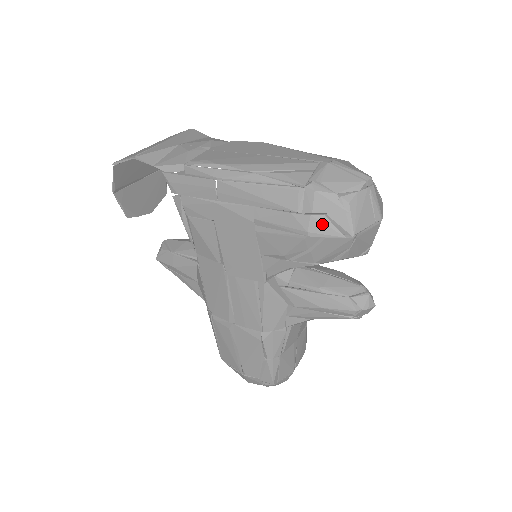
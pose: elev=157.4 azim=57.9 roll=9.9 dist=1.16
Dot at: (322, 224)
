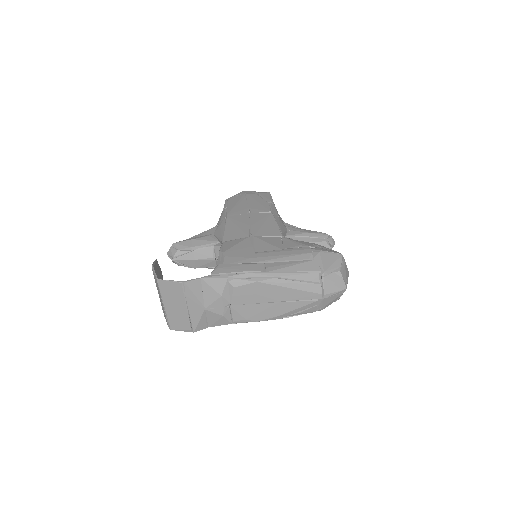
Dot at: occluded
